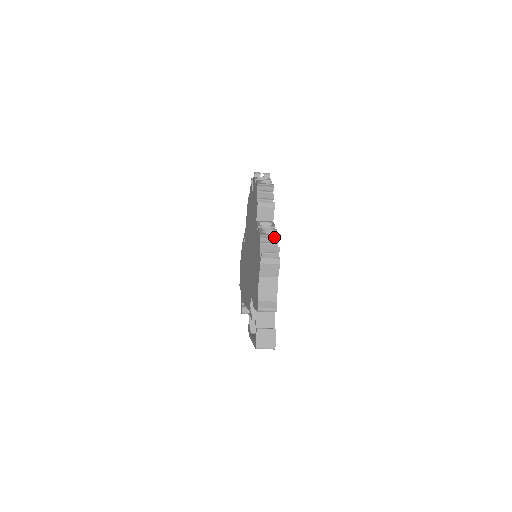
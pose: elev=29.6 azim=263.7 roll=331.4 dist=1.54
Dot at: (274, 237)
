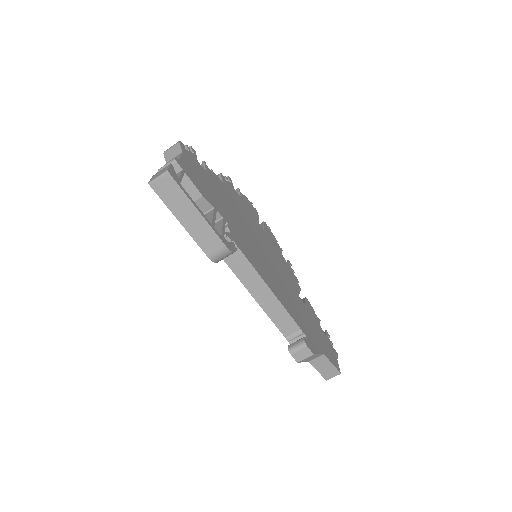
Dot at: occluded
